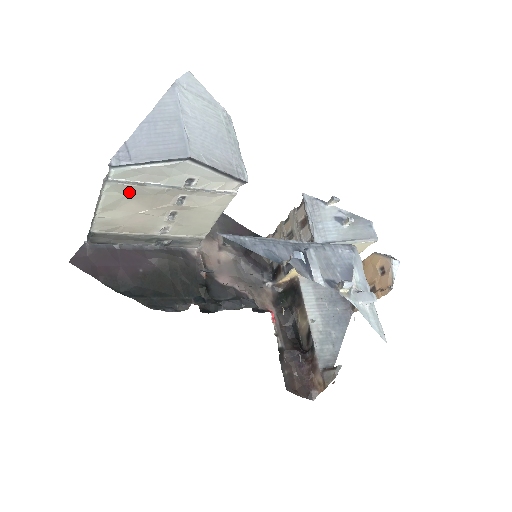
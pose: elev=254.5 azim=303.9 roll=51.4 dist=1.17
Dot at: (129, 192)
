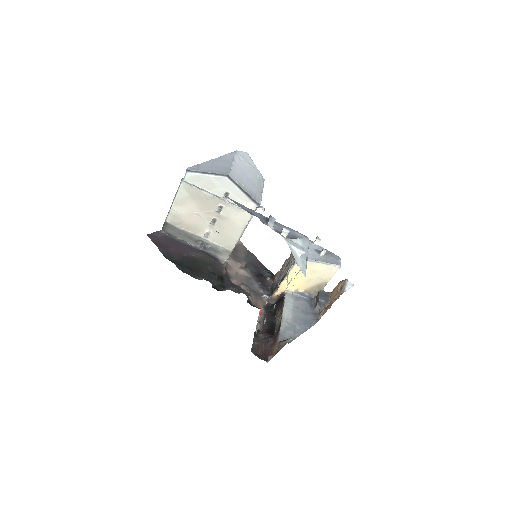
Dot at: (192, 193)
